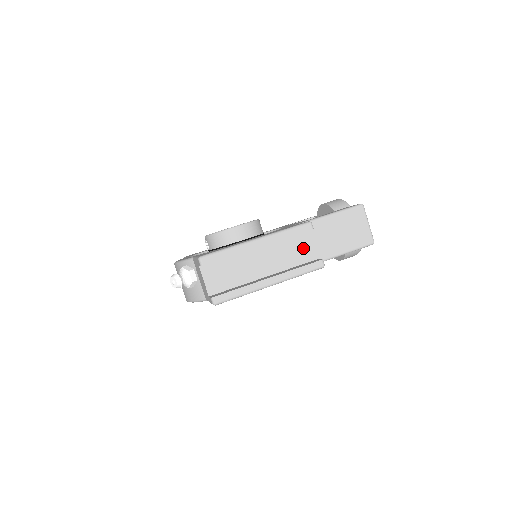
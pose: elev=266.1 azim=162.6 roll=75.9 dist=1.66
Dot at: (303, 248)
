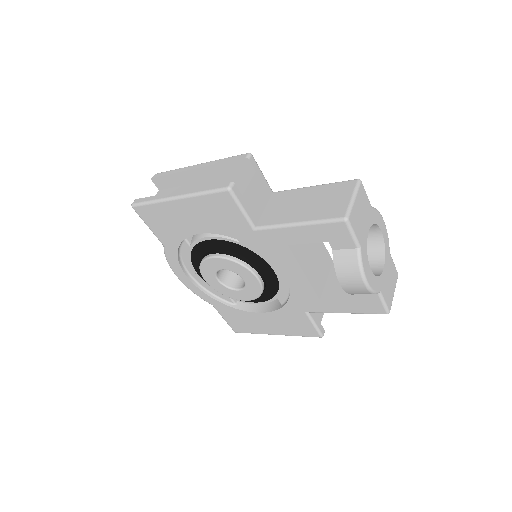
Dot at: (238, 185)
